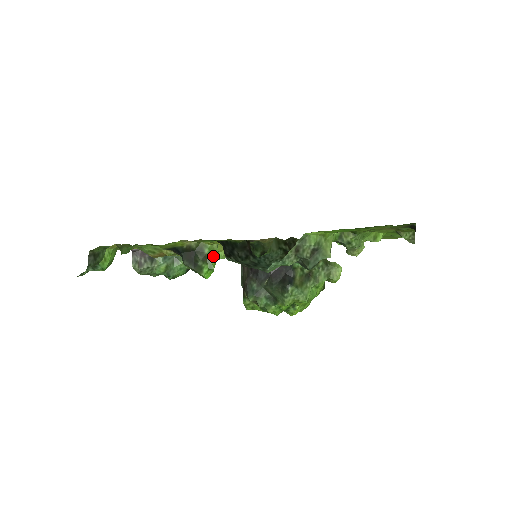
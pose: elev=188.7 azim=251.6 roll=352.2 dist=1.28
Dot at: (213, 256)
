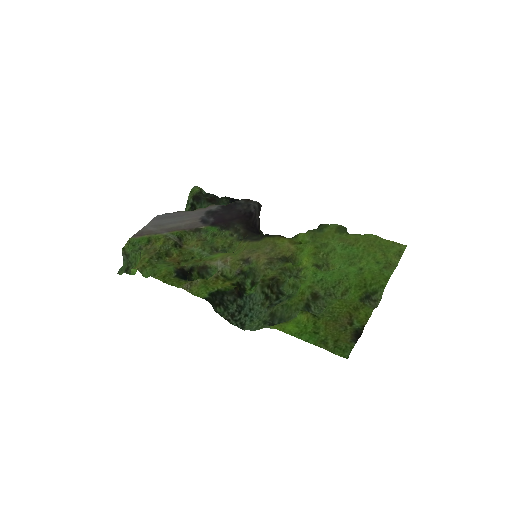
Dot at: occluded
